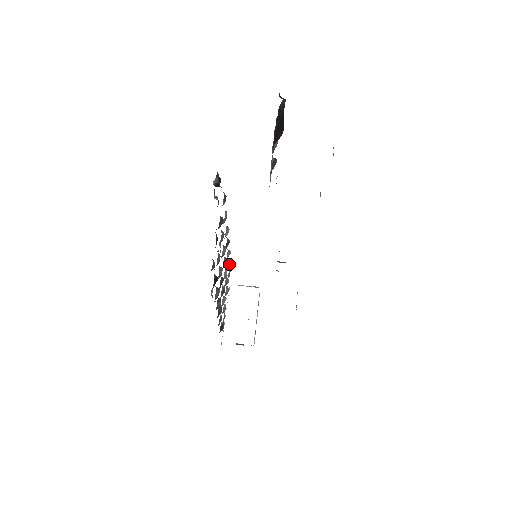
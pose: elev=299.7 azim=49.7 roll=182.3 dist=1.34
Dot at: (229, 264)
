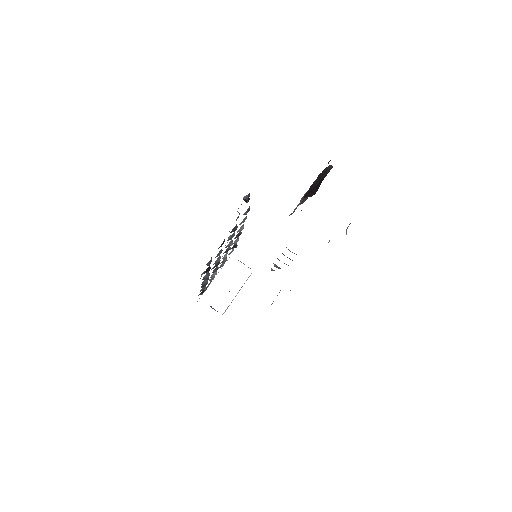
Dot at: (234, 246)
